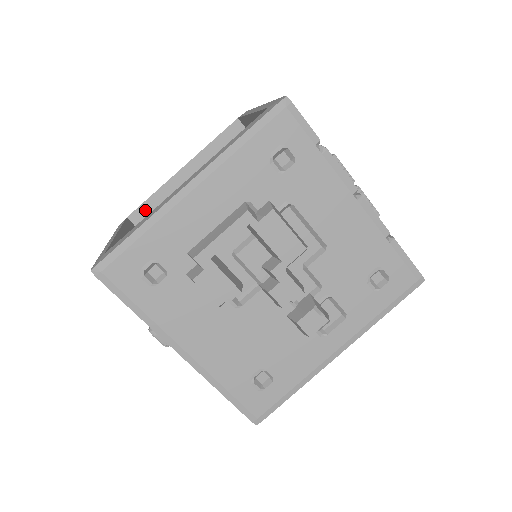
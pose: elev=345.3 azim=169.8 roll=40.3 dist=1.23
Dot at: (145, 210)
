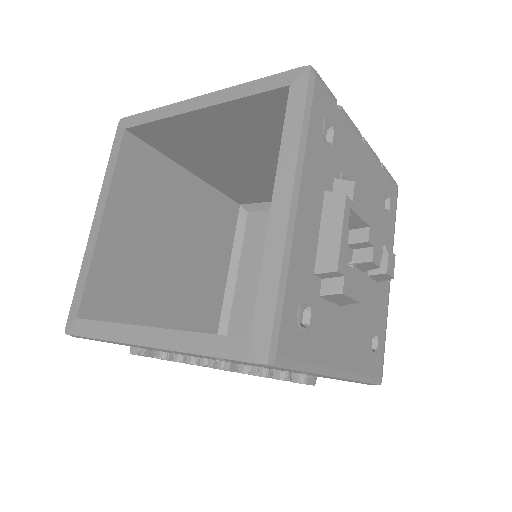
Dot at: (91, 294)
